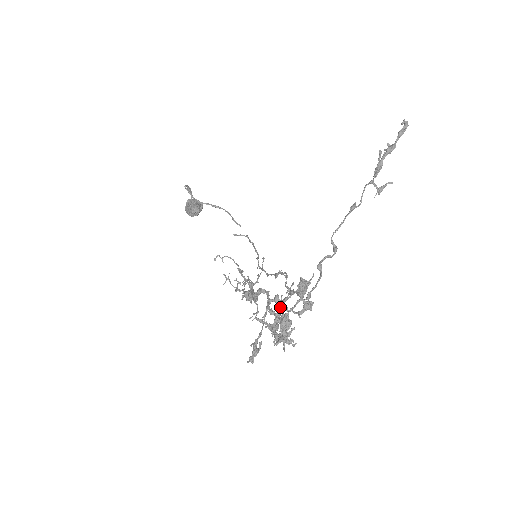
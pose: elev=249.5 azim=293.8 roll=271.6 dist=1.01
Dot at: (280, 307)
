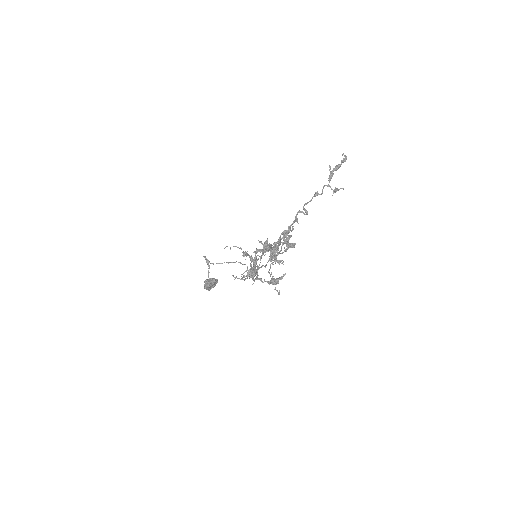
Dot at: (271, 244)
